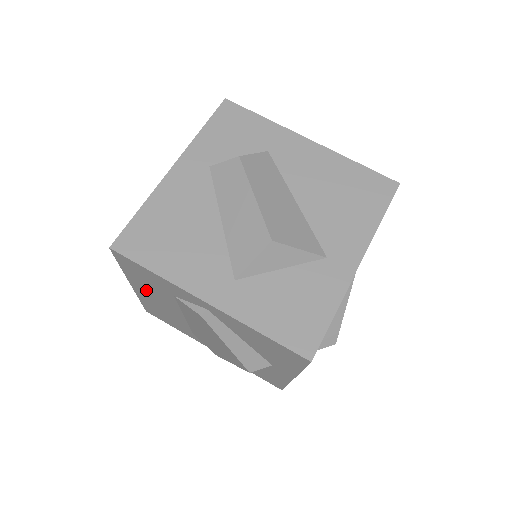
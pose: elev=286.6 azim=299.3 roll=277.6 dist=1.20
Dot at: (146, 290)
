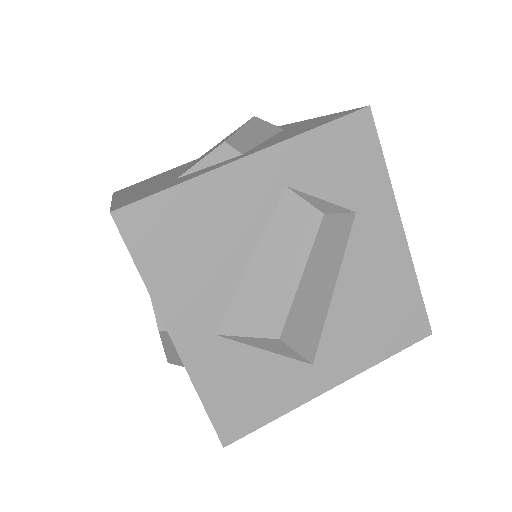
Dot at: occluded
